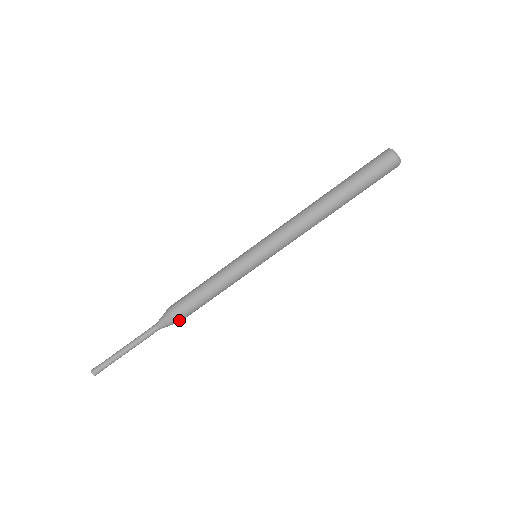
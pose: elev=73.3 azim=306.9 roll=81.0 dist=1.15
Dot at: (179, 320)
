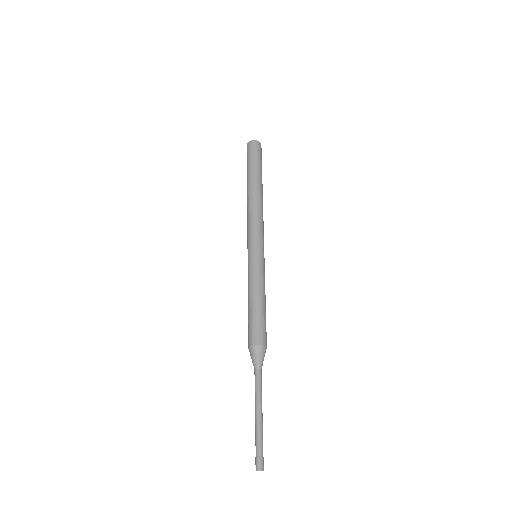
Dot at: (259, 343)
